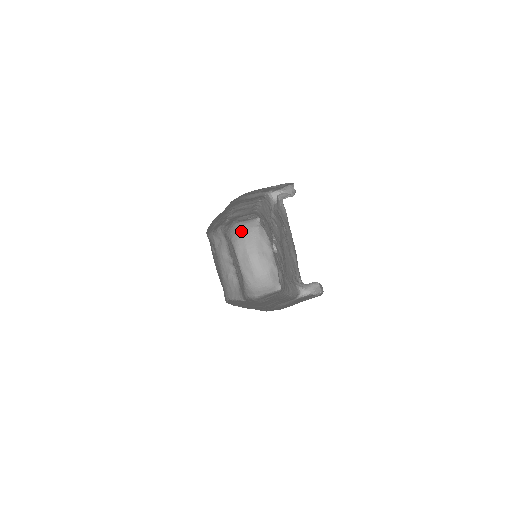
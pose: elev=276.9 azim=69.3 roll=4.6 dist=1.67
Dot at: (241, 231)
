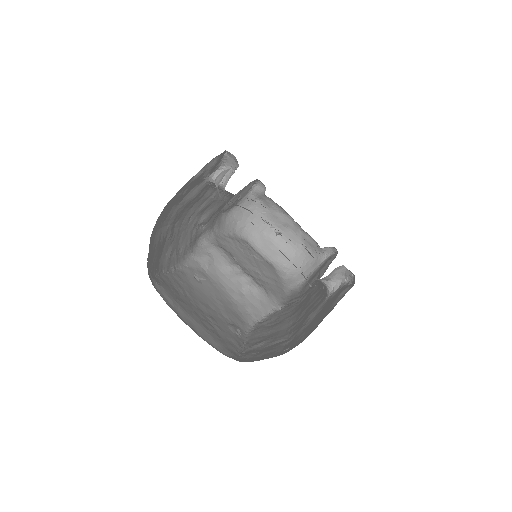
Dot at: (242, 216)
